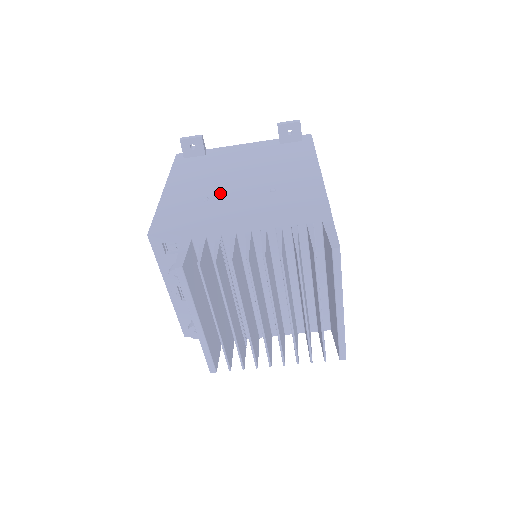
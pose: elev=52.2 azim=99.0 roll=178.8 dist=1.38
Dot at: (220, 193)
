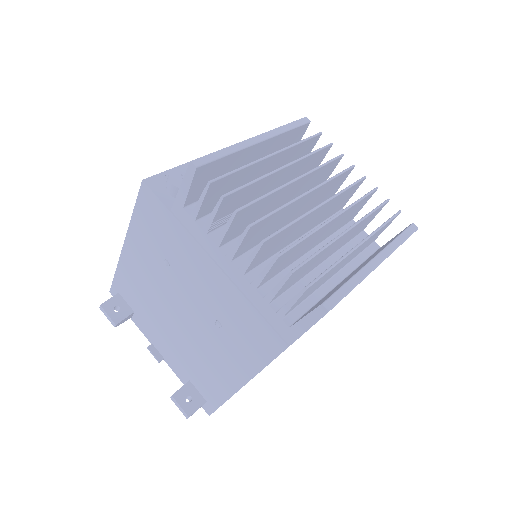
Dot at: occluded
